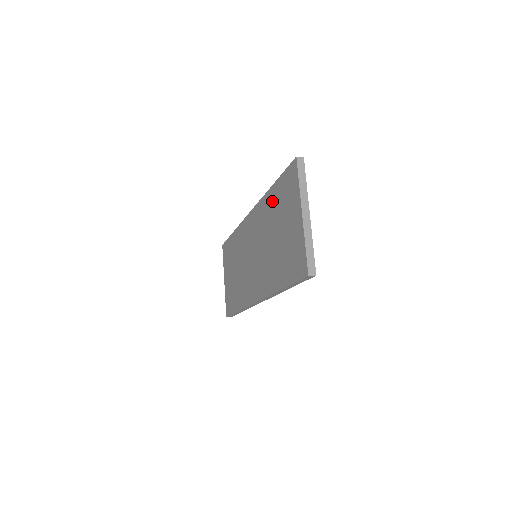
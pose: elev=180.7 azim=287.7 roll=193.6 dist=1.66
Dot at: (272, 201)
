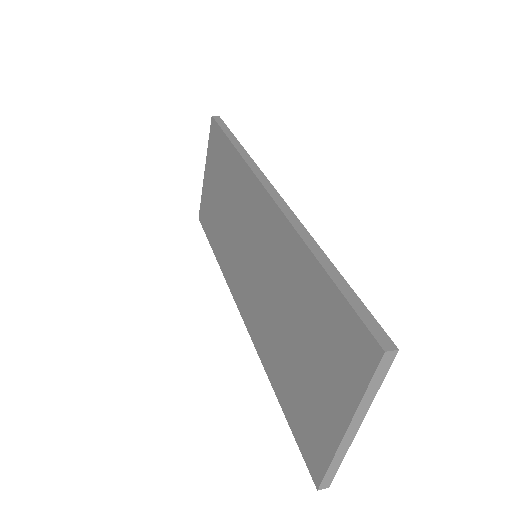
Dot at: (307, 281)
